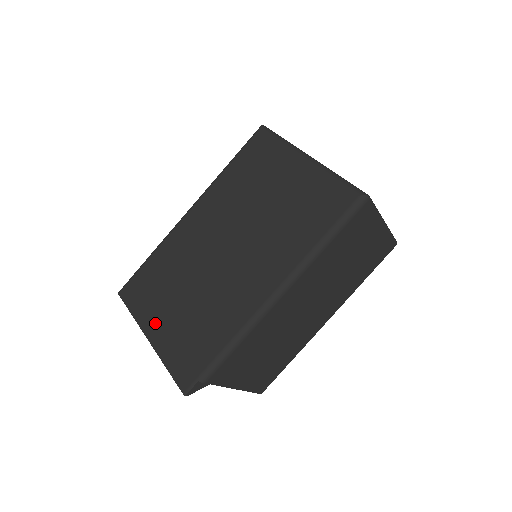
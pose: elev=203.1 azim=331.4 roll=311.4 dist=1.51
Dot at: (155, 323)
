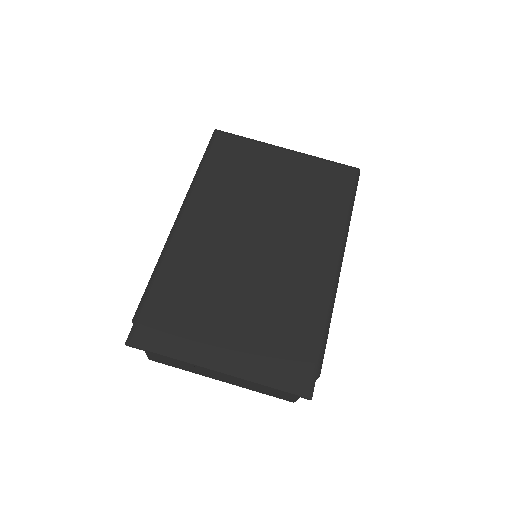
Dot at: (216, 349)
